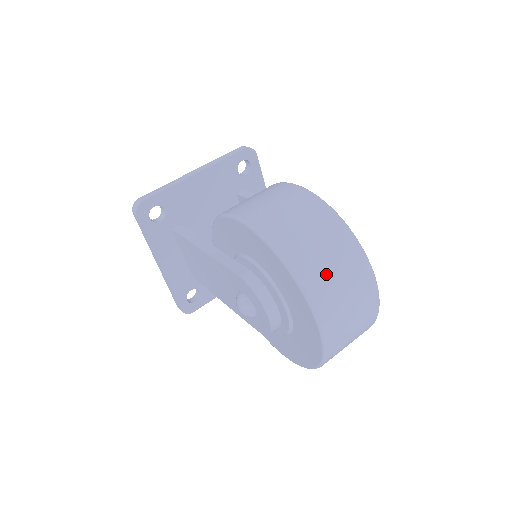
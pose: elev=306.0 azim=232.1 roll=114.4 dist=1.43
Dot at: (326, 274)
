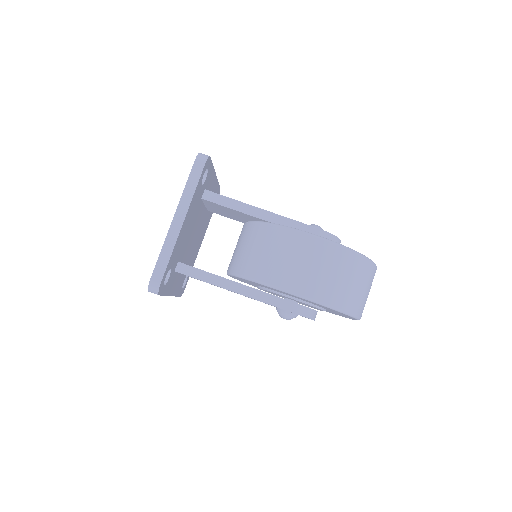
Dot at: (364, 298)
